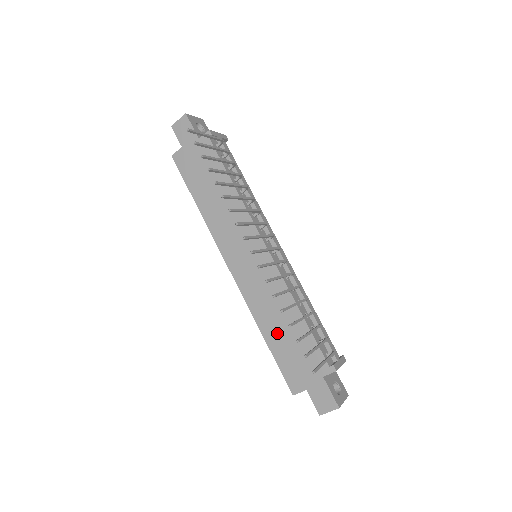
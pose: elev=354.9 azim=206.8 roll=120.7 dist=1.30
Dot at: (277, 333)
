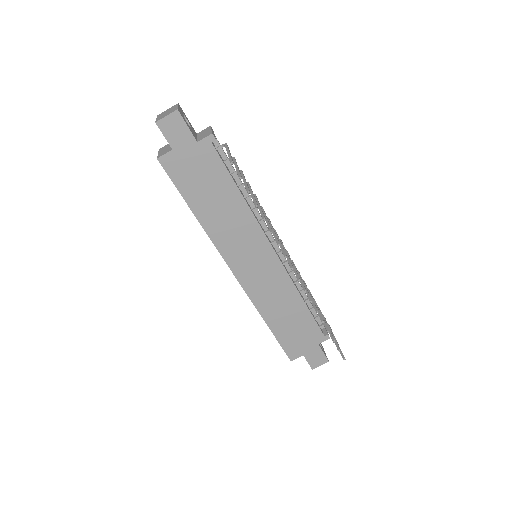
Dot at: (281, 320)
